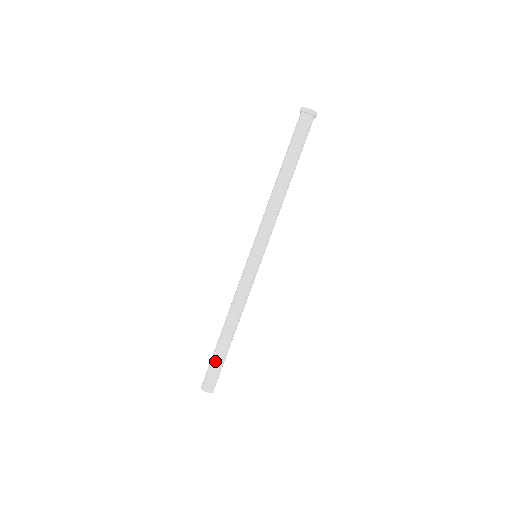
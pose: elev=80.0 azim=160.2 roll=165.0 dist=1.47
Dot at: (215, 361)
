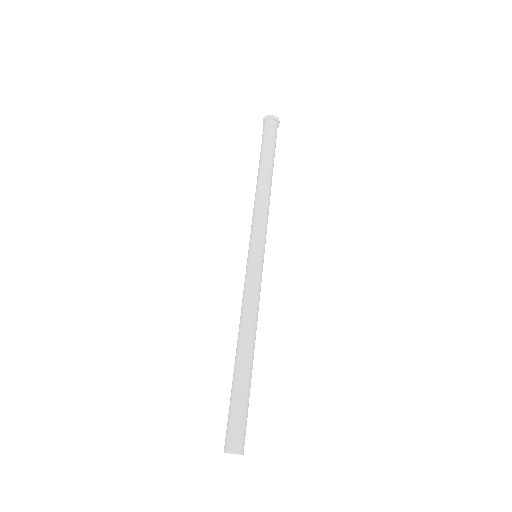
Dot at: (237, 398)
